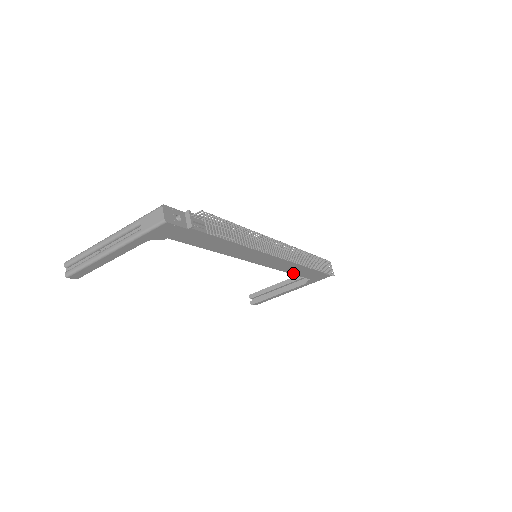
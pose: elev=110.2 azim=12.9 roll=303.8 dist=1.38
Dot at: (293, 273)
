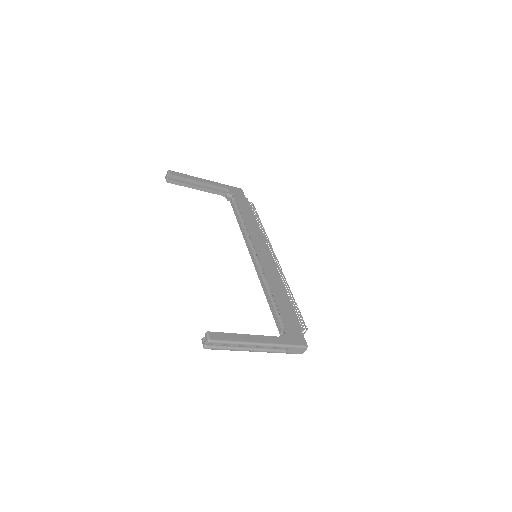
Dot at: (239, 222)
